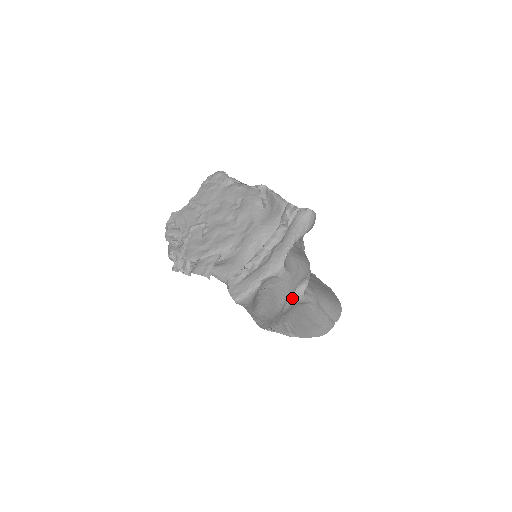
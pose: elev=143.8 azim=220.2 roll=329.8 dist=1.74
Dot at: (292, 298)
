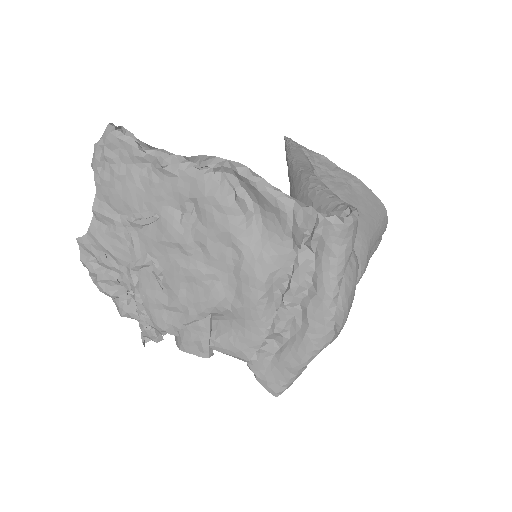
Dot at: occluded
